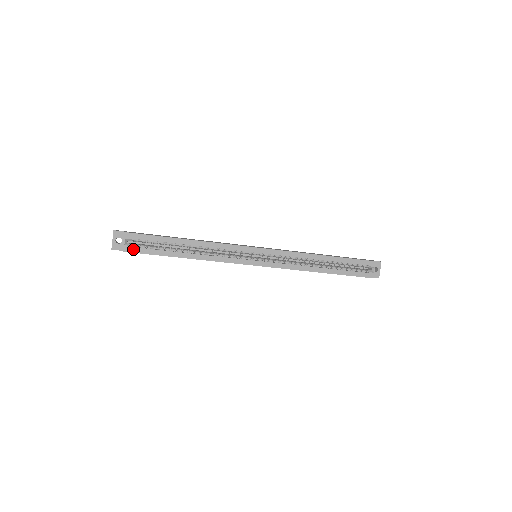
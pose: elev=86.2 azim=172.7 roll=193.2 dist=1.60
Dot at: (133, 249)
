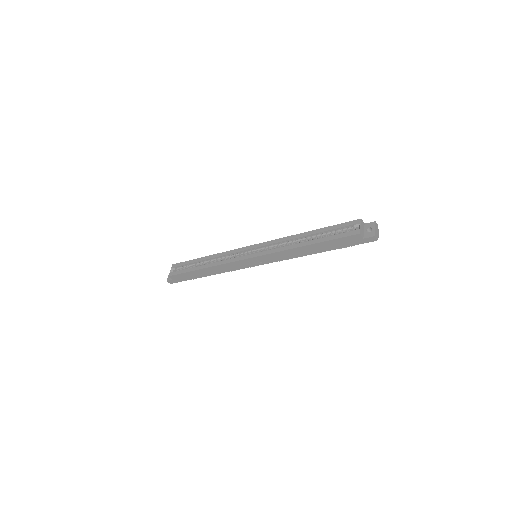
Dot at: (174, 273)
